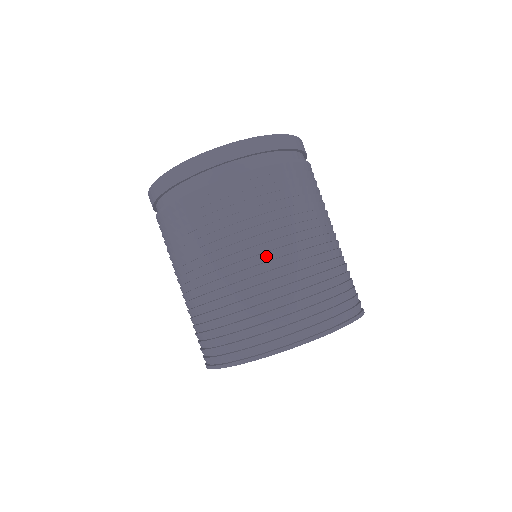
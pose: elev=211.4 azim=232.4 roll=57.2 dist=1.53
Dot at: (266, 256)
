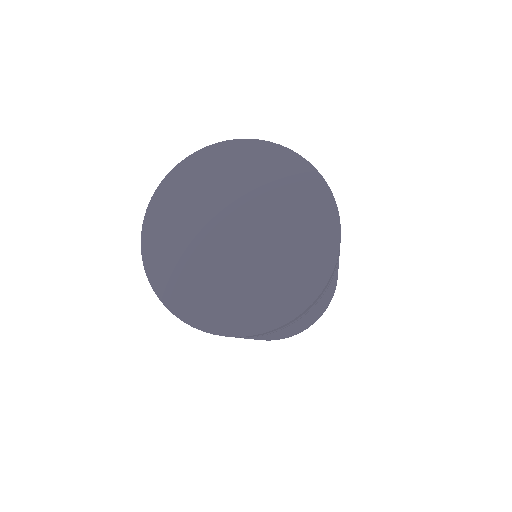
Dot at: (300, 326)
